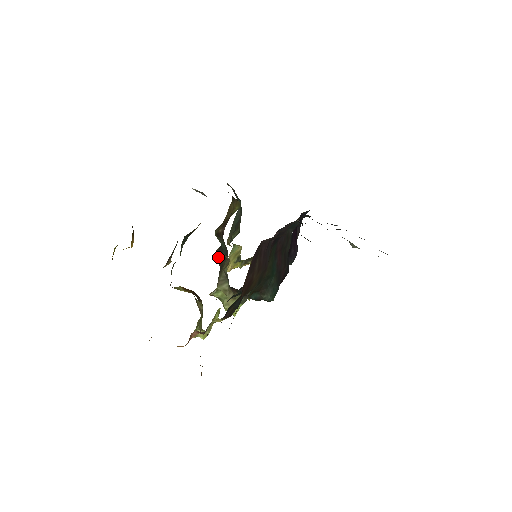
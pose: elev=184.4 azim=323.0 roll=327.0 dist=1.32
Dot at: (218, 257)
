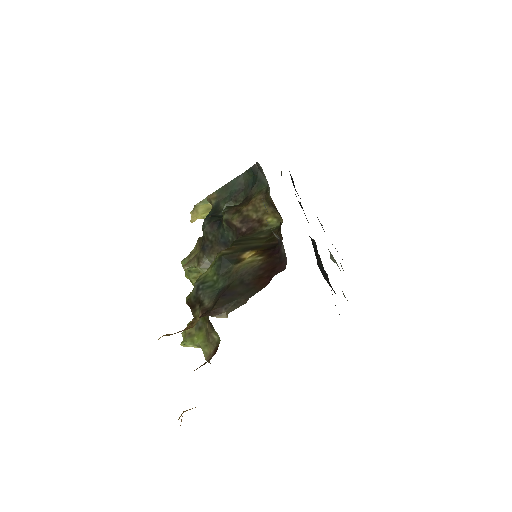
Dot at: (208, 232)
